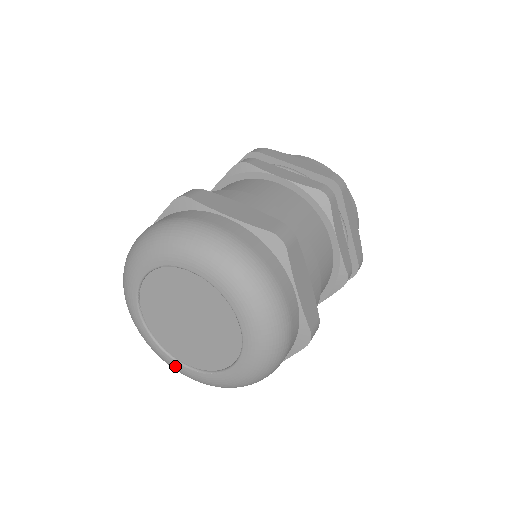
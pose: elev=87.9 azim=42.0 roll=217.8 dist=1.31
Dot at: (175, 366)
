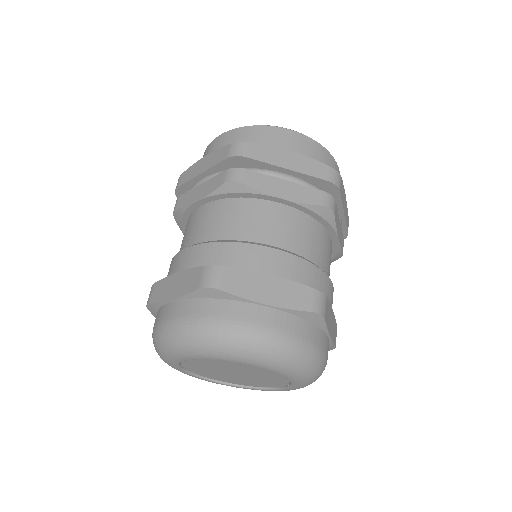
Dot at: occluded
